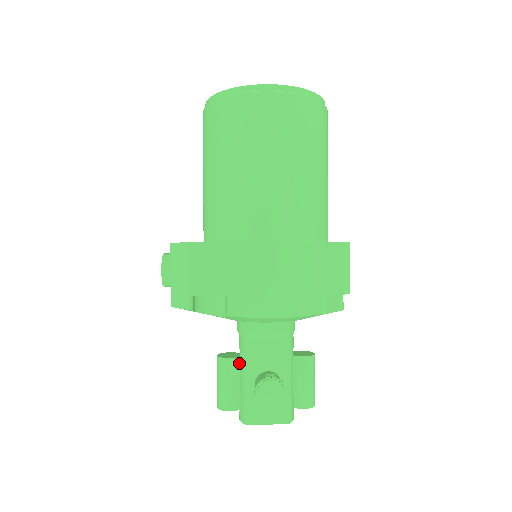
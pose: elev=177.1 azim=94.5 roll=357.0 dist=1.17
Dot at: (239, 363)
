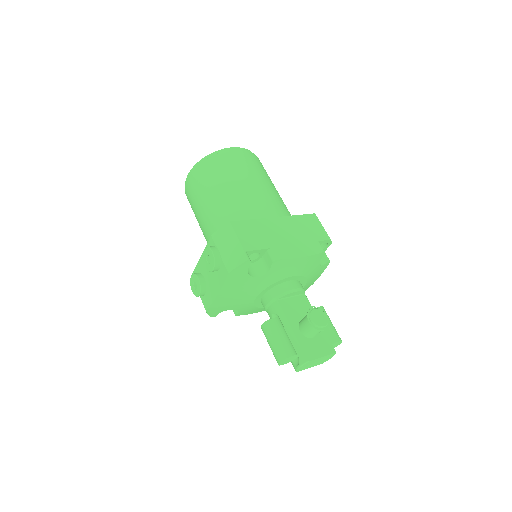
Dot at: (281, 322)
